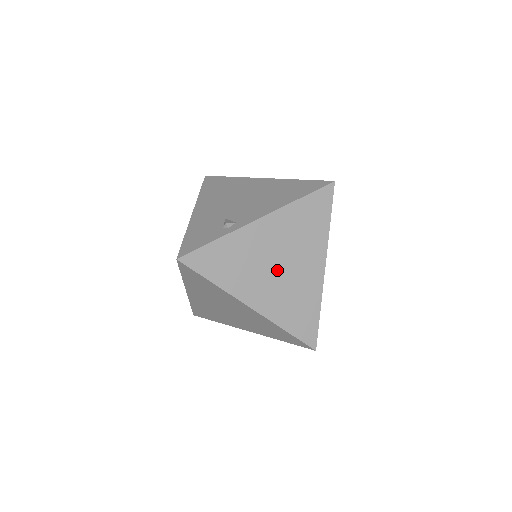
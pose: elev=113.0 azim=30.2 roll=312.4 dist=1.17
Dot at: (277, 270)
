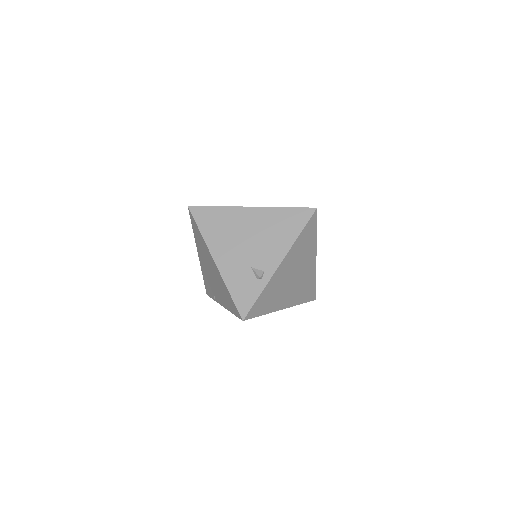
Dot at: (293, 281)
